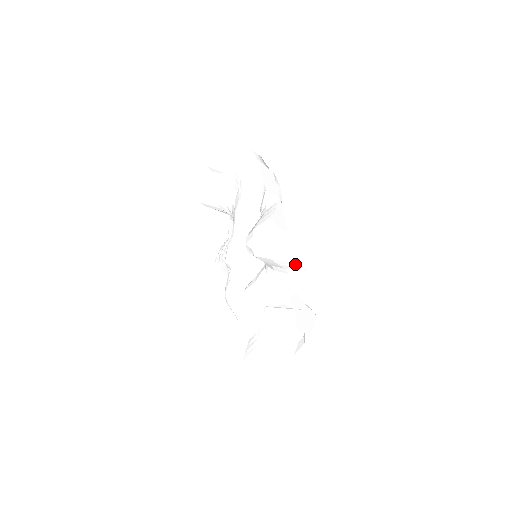
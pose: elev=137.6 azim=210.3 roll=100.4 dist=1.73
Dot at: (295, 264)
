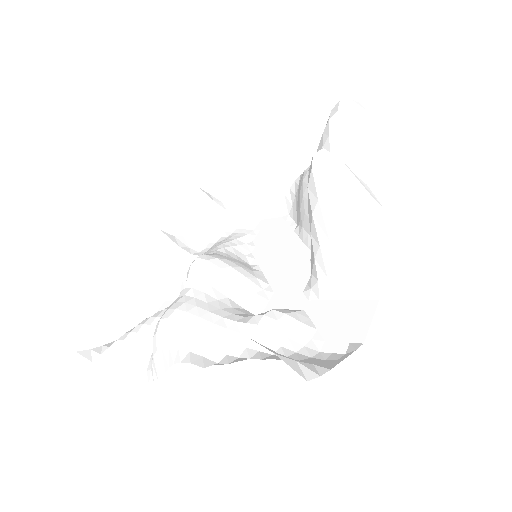
Dot at: (385, 160)
